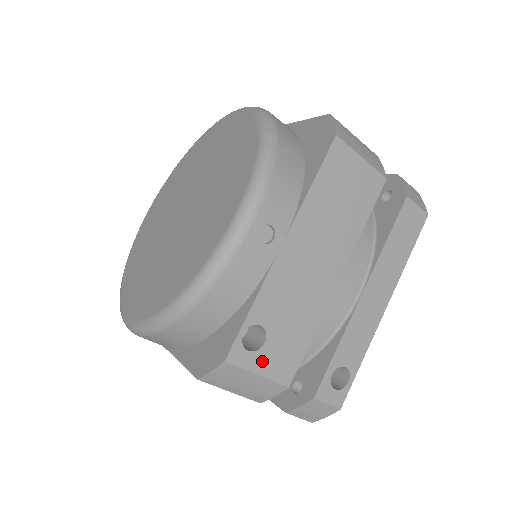
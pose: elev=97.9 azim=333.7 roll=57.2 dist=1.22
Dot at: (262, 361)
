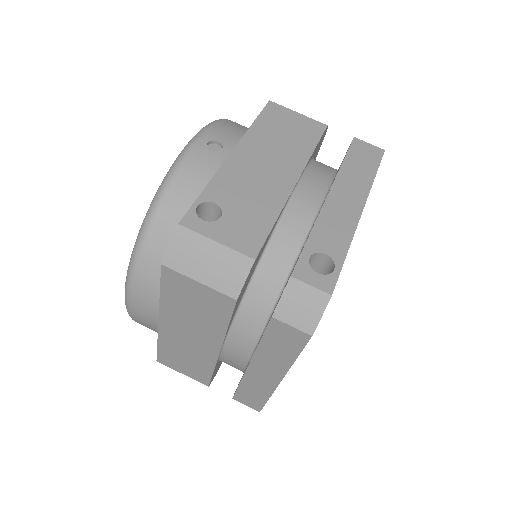
Dot at: (220, 231)
